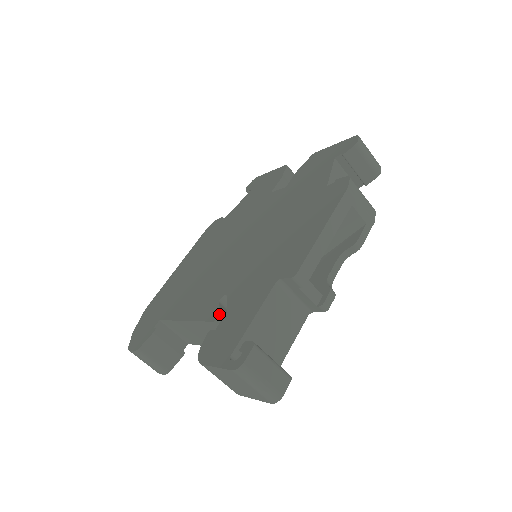
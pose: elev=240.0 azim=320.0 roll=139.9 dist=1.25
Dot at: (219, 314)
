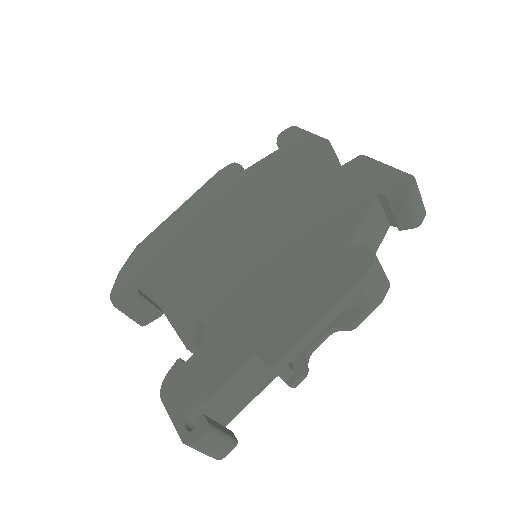
Dot at: (194, 341)
